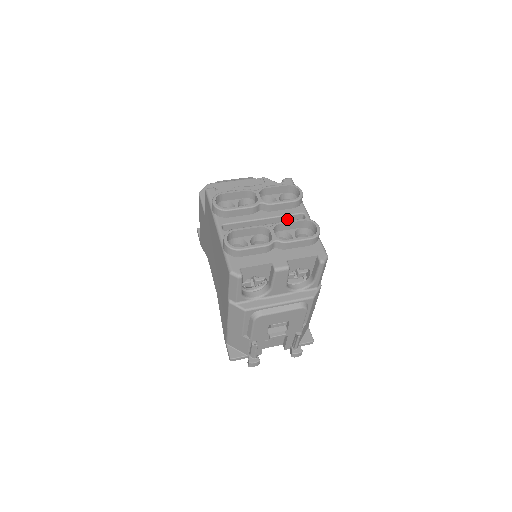
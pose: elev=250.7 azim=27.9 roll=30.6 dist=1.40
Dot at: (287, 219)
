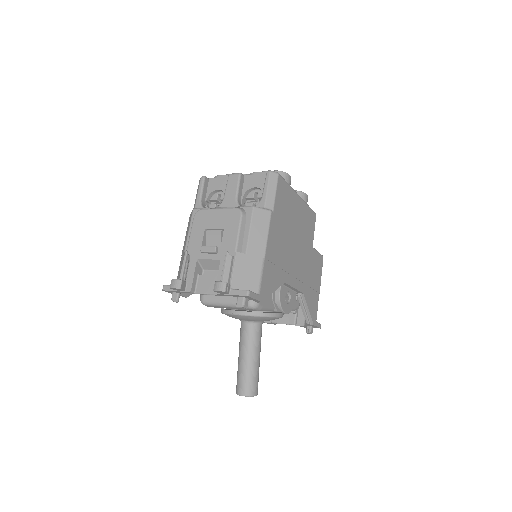
Dot at: occluded
